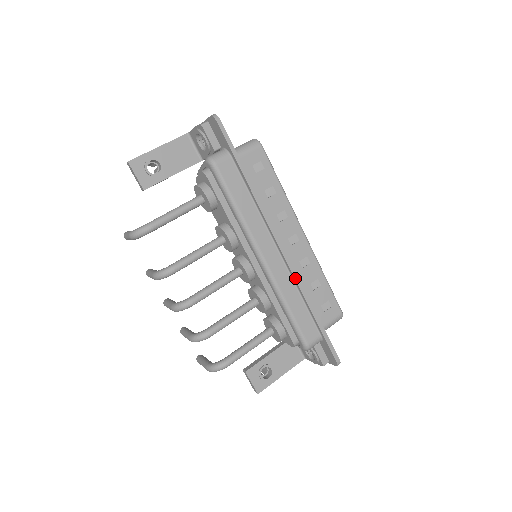
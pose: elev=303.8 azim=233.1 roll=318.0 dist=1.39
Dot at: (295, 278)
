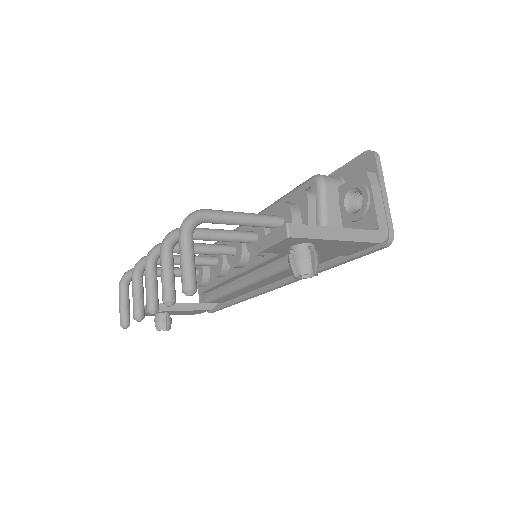
Dot at: occluded
